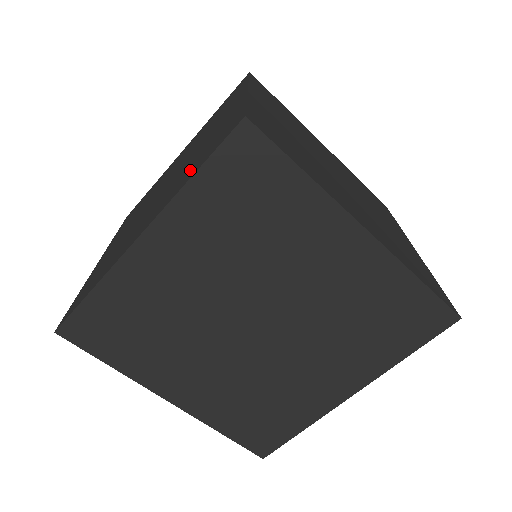
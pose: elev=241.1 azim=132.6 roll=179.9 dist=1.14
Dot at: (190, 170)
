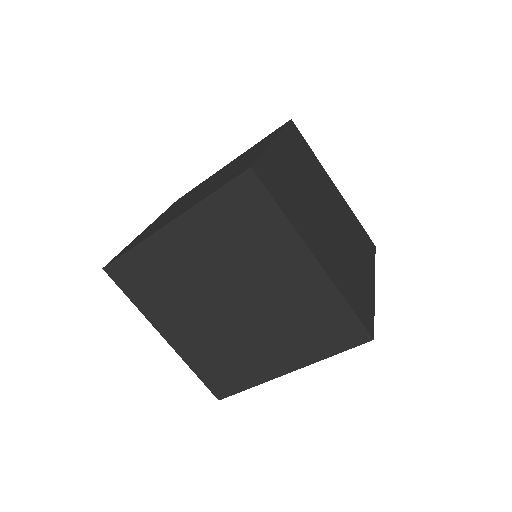
Dot at: (214, 188)
